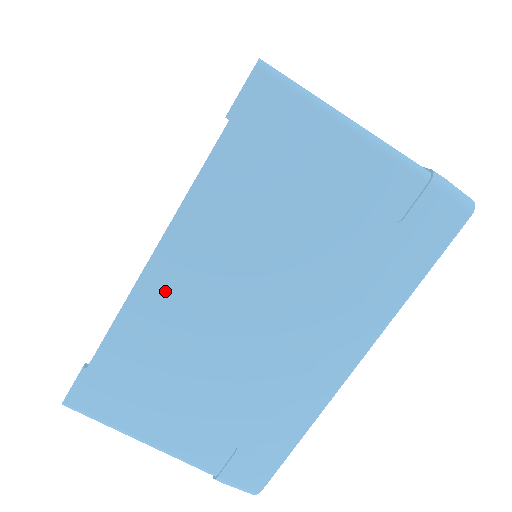
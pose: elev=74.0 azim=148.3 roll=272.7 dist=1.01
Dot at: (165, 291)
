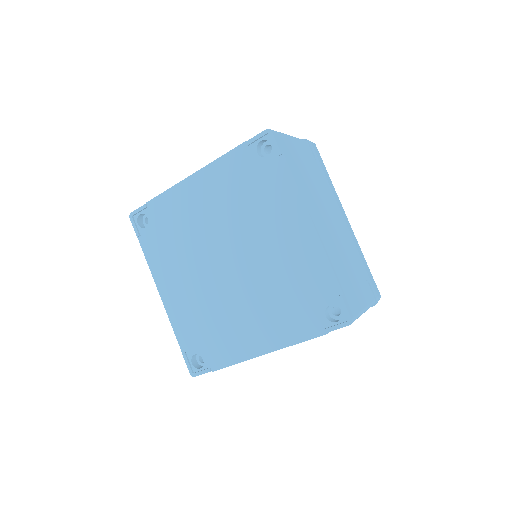
Dot at: (323, 234)
